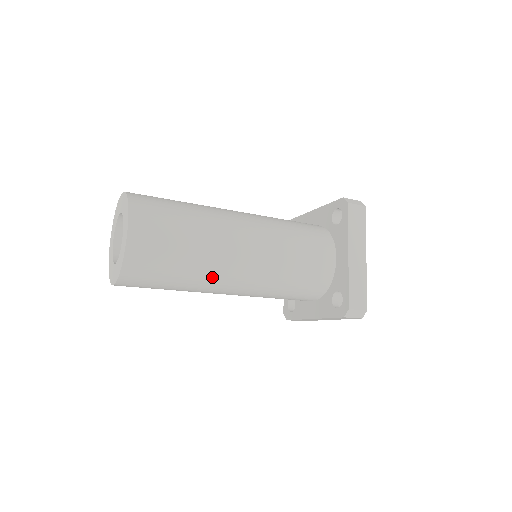
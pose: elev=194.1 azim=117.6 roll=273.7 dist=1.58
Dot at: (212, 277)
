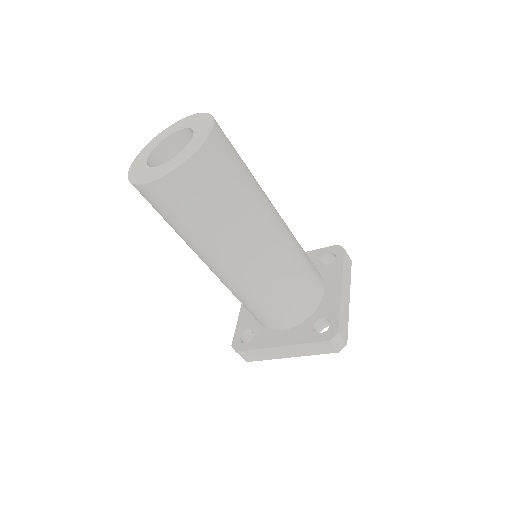
Dot at: (244, 233)
